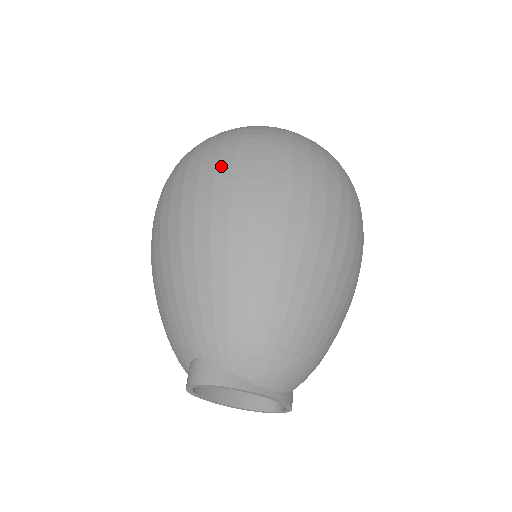
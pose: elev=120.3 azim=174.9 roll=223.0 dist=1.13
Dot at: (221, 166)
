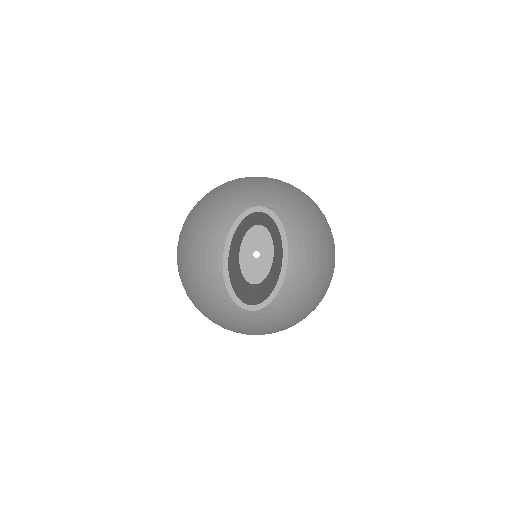
Dot at: occluded
